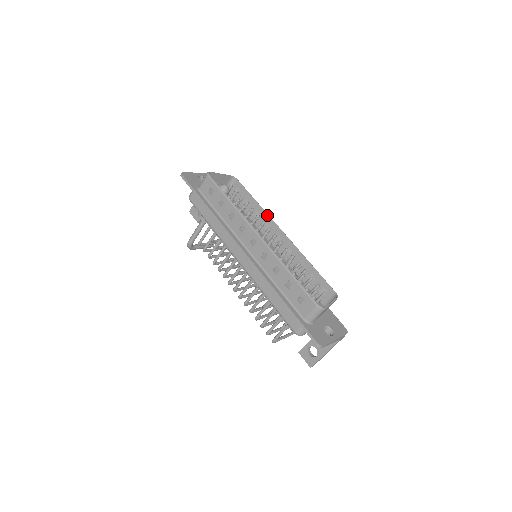
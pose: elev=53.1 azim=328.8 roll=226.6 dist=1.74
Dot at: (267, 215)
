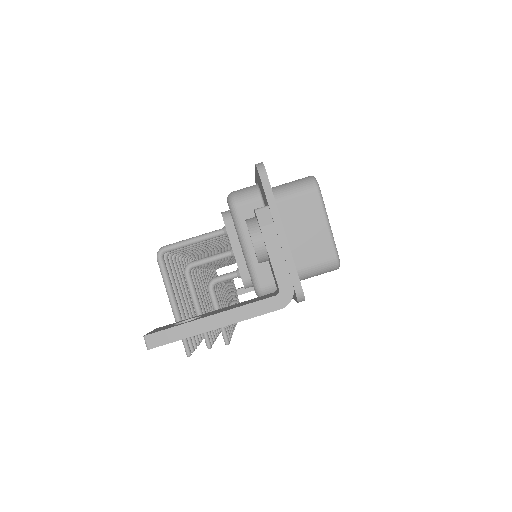
Dot at: occluded
